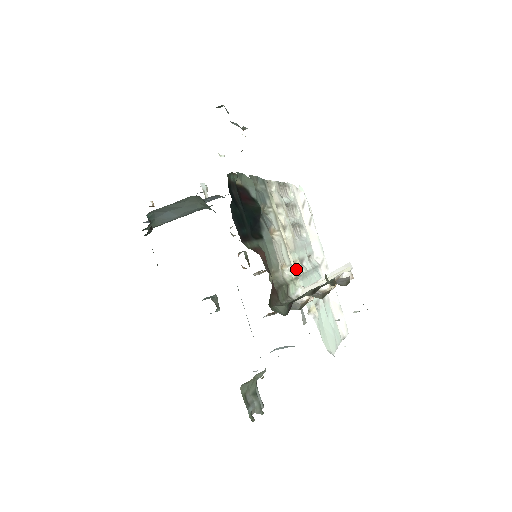
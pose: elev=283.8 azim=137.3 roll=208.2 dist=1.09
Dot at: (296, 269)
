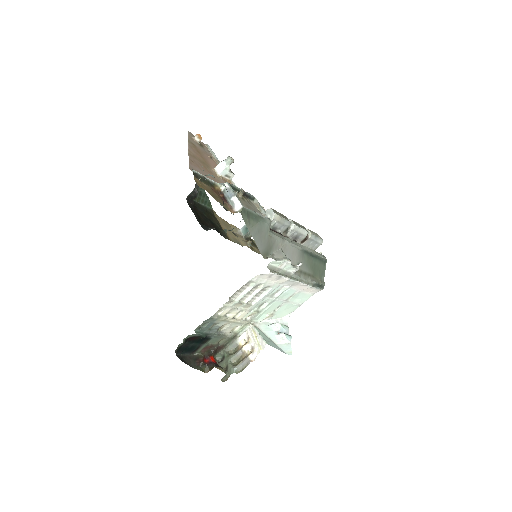
Dot at: (251, 316)
